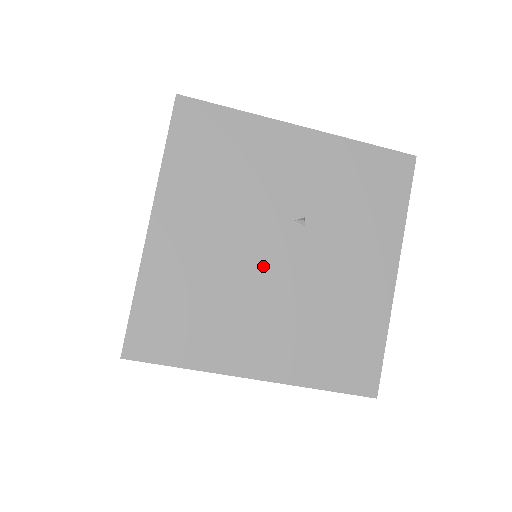
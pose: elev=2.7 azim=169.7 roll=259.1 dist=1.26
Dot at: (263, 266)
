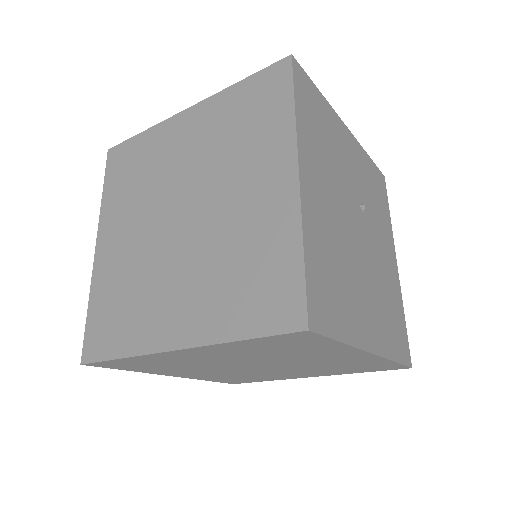
Dot at: (356, 241)
